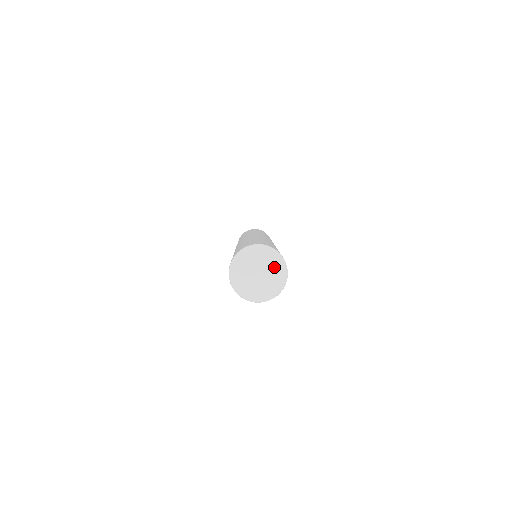
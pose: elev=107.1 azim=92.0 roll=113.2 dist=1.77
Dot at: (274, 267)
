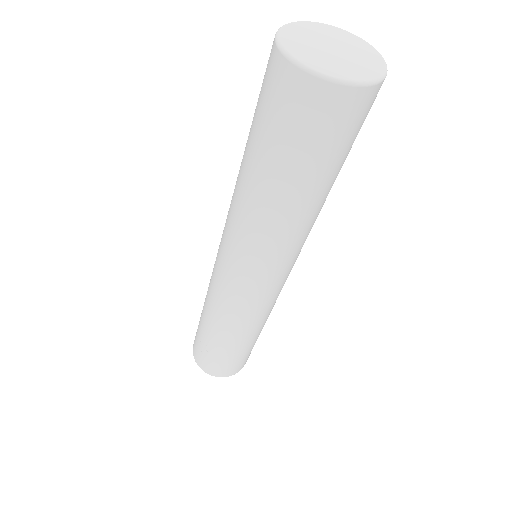
Dot at: (346, 40)
